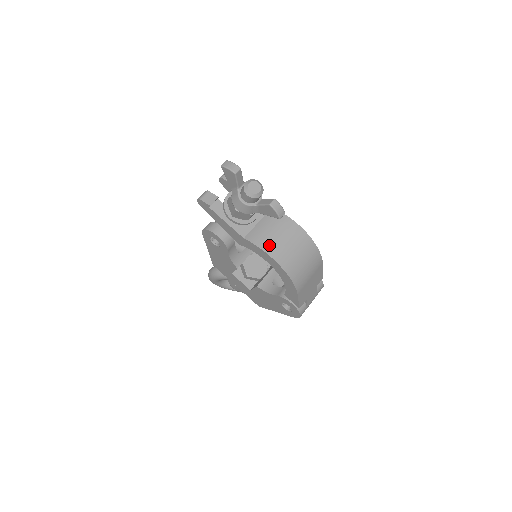
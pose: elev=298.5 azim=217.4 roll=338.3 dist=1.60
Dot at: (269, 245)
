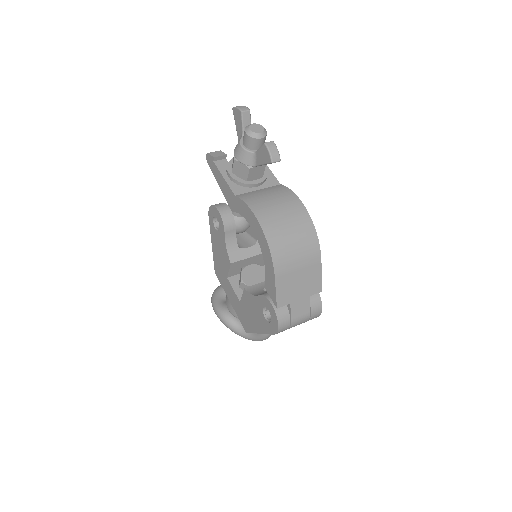
Dot at: (258, 204)
